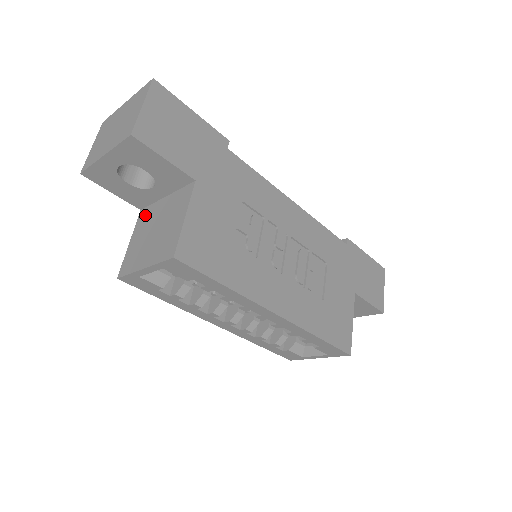
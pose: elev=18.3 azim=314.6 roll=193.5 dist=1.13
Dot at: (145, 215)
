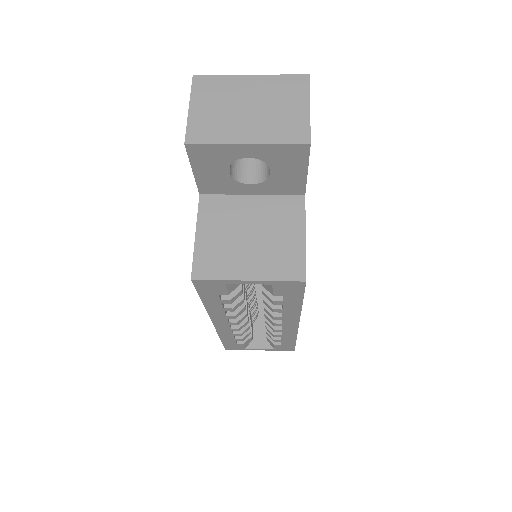
Dot at: (216, 206)
